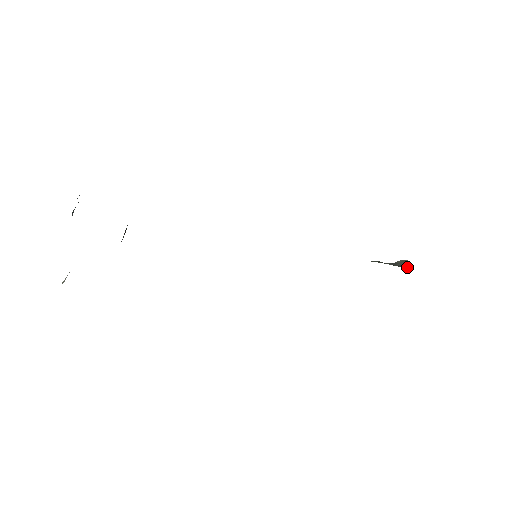
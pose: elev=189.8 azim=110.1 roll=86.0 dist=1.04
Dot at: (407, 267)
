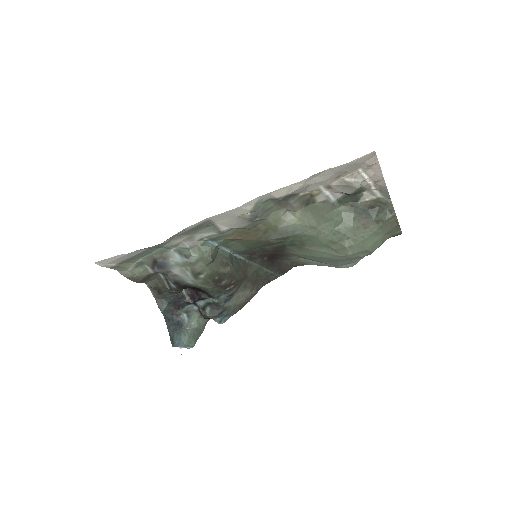
Dot at: (388, 204)
